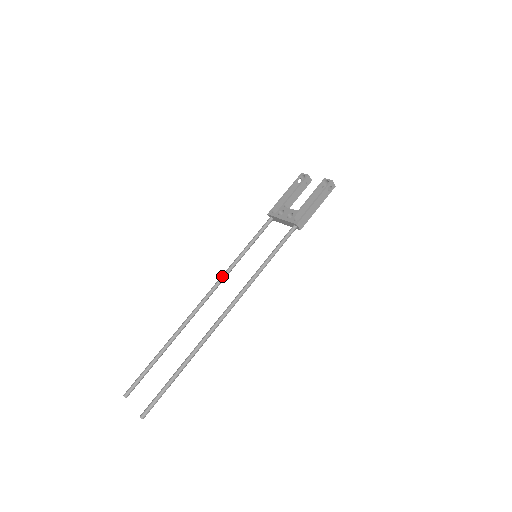
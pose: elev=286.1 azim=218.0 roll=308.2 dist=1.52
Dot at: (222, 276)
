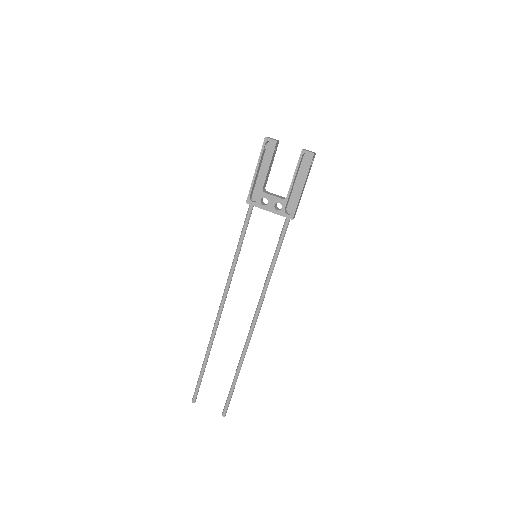
Dot at: (228, 283)
